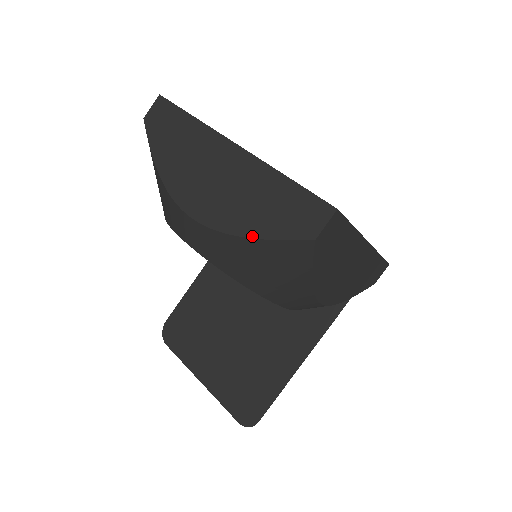
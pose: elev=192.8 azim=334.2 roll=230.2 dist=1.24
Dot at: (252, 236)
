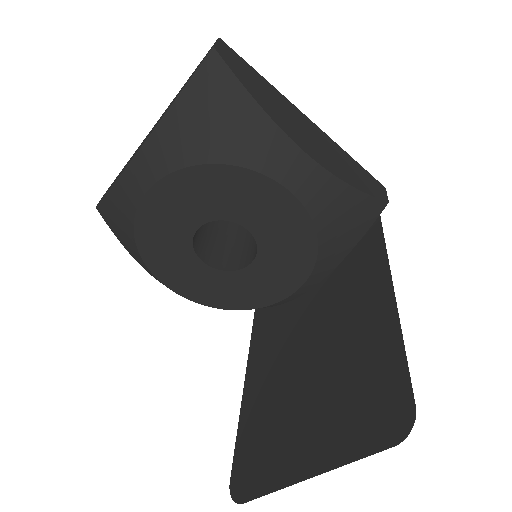
Dot at: (175, 99)
